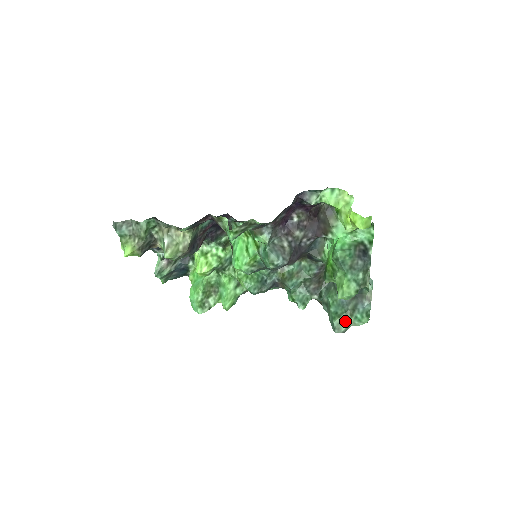
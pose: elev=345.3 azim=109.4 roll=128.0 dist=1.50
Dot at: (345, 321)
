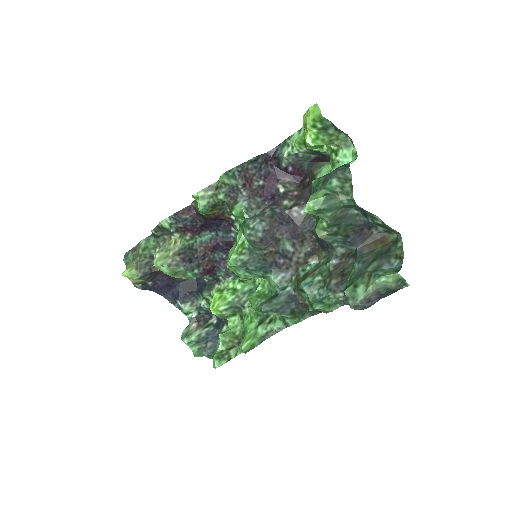
Dot at: (361, 285)
